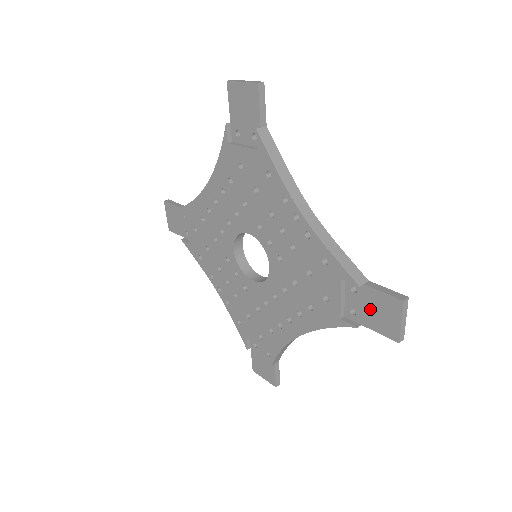
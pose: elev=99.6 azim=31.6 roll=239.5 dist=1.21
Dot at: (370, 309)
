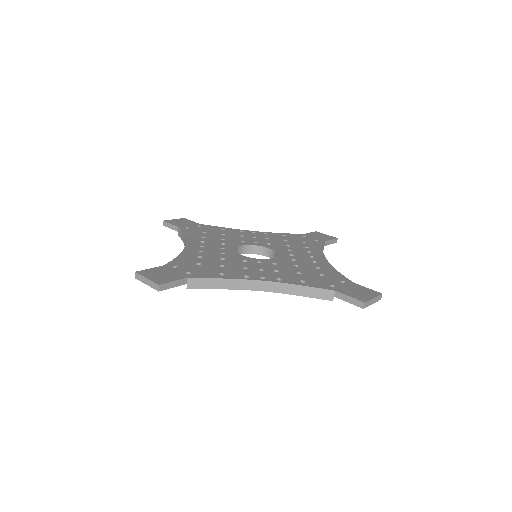
Dot at: occluded
